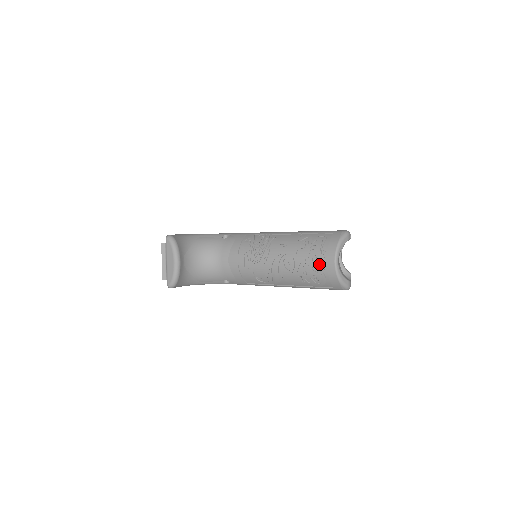
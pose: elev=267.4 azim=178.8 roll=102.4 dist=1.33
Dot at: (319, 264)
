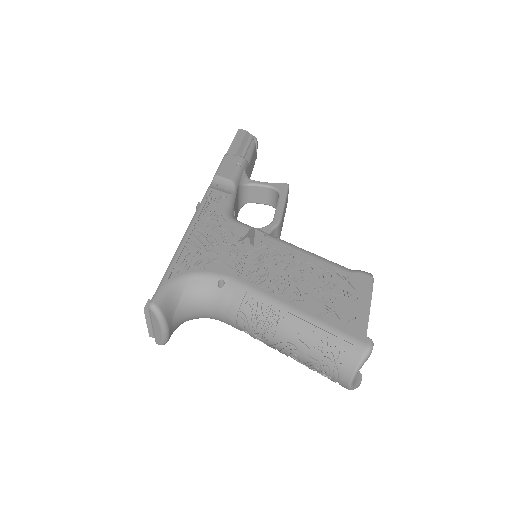
Dot at: (331, 376)
